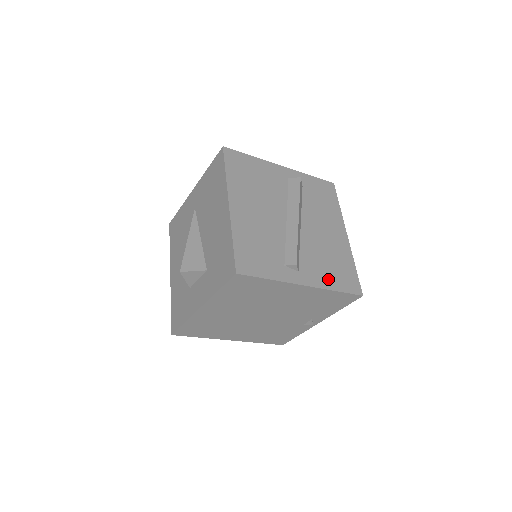
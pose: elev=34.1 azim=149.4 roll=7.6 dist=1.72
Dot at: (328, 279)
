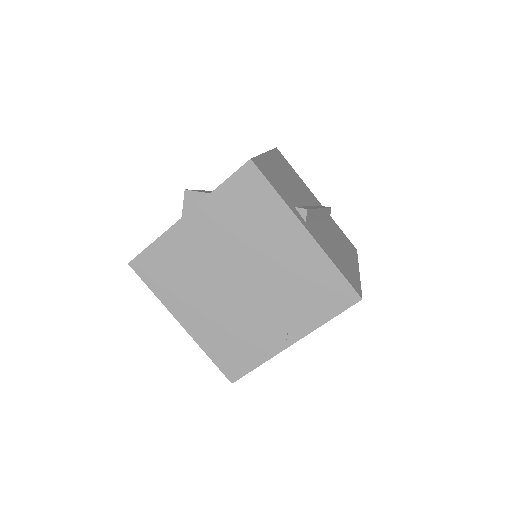
Dot at: (331, 255)
